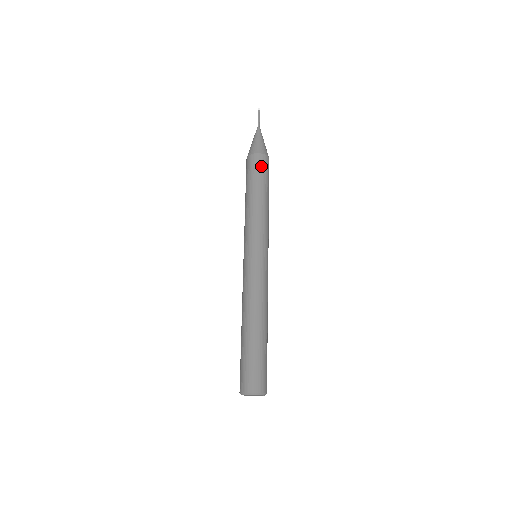
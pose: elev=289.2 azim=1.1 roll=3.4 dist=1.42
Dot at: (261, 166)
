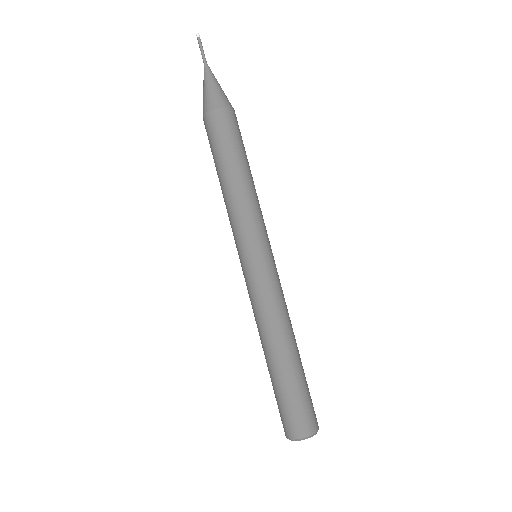
Dot at: (231, 127)
